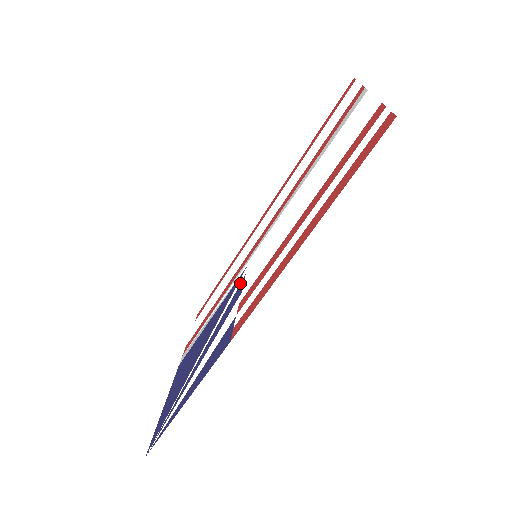
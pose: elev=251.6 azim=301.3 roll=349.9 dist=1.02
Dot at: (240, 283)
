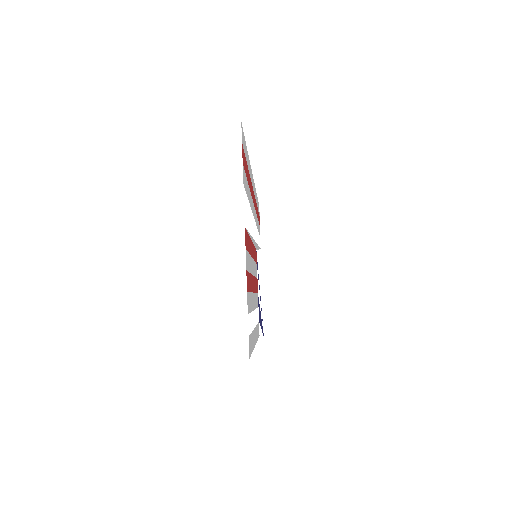
Dot at: (257, 269)
